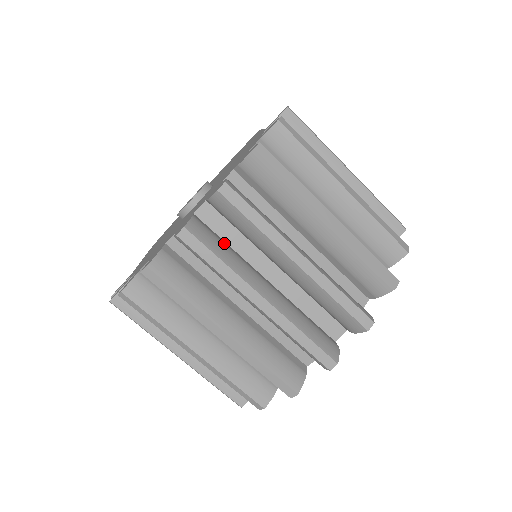
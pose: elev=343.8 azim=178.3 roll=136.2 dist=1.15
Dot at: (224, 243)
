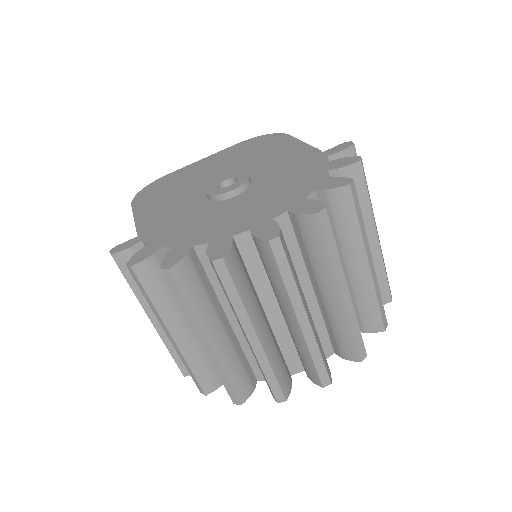
Dot at: occluded
